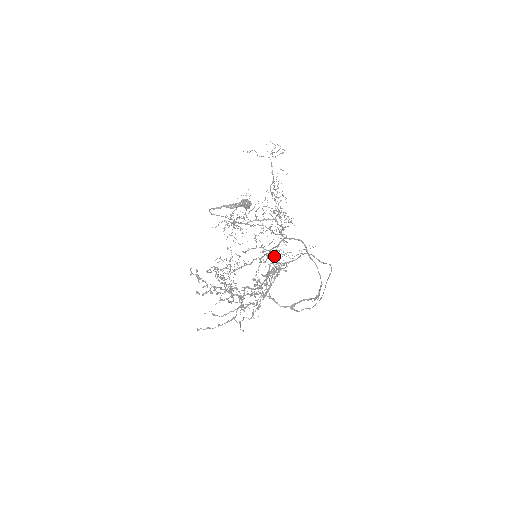
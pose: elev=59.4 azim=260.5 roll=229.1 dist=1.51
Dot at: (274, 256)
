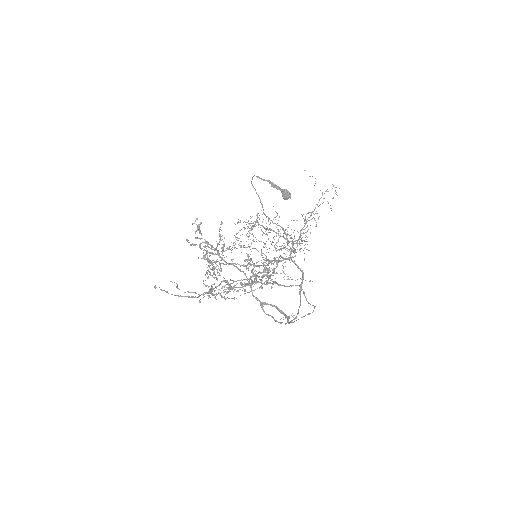
Dot at: occluded
